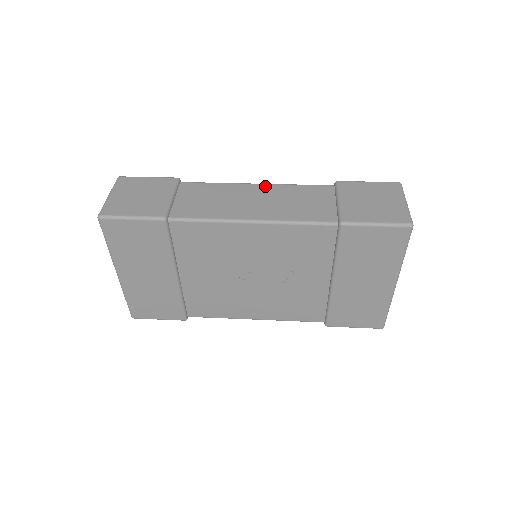
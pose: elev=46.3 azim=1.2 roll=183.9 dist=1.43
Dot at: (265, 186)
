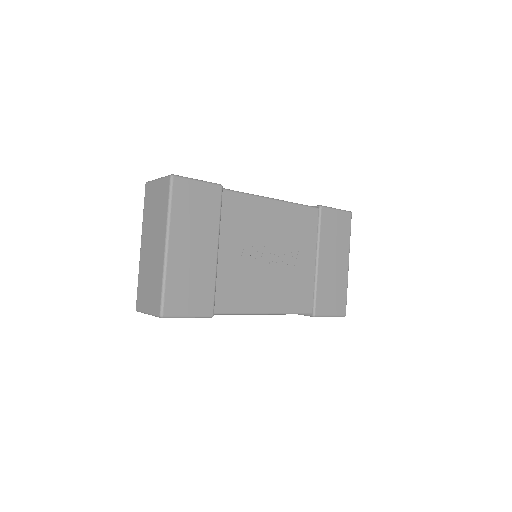
Dot at: occluded
